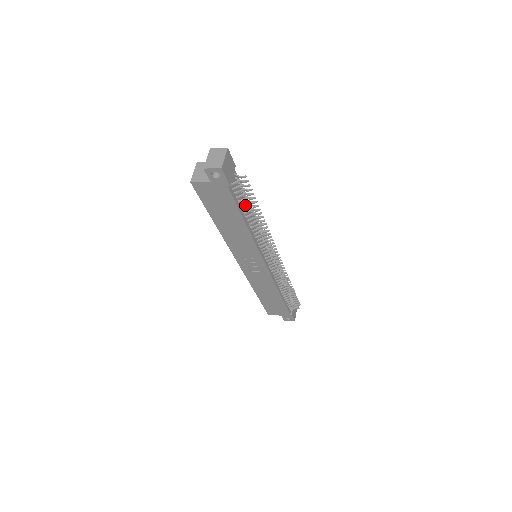
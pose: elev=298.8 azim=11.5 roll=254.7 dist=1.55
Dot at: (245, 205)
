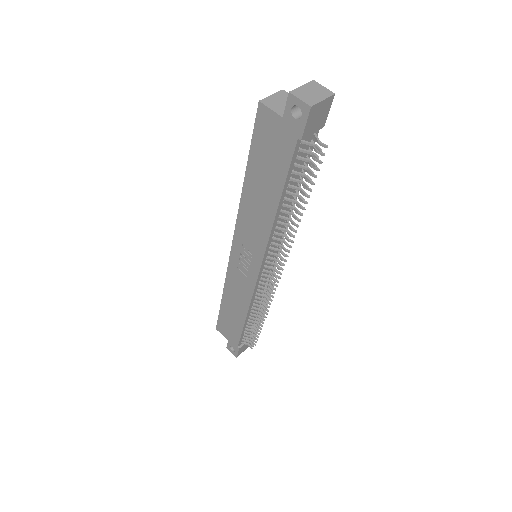
Dot at: (295, 184)
